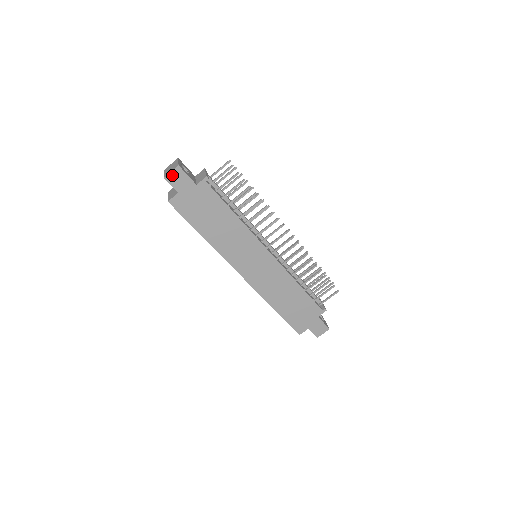
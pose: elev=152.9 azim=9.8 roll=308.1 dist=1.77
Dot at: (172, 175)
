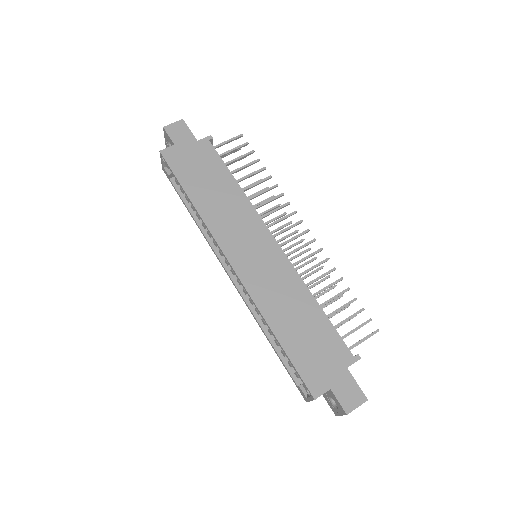
Dot at: (173, 126)
